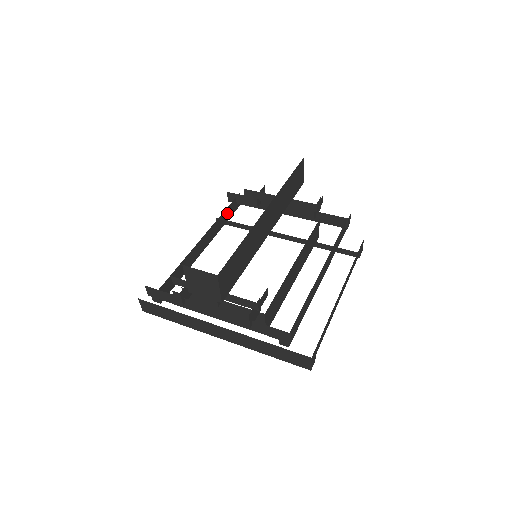
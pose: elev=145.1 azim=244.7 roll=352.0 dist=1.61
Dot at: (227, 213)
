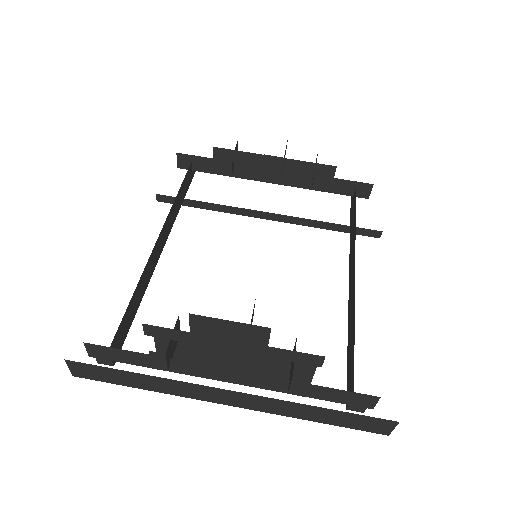
Dot at: (183, 187)
